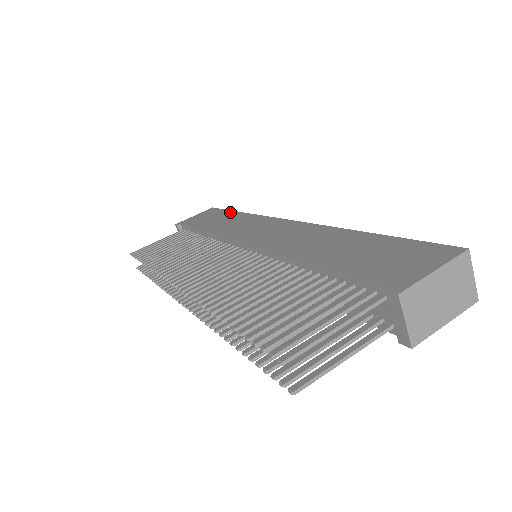
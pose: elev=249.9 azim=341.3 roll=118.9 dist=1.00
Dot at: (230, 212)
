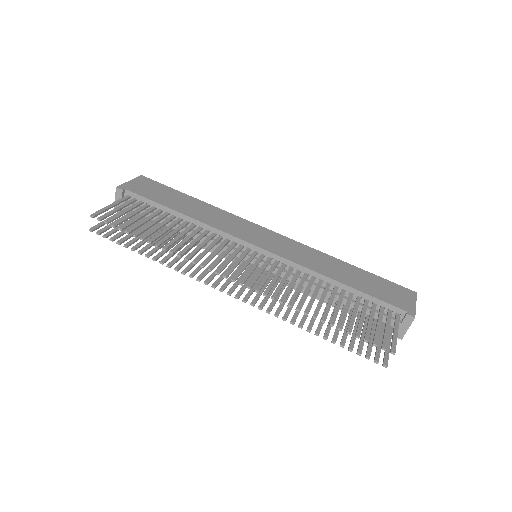
Dot at: (184, 194)
